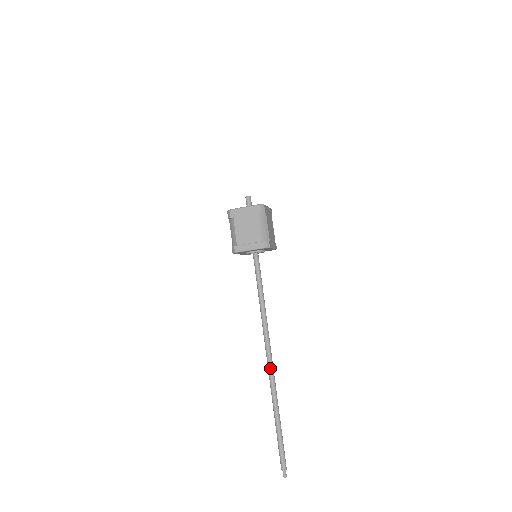
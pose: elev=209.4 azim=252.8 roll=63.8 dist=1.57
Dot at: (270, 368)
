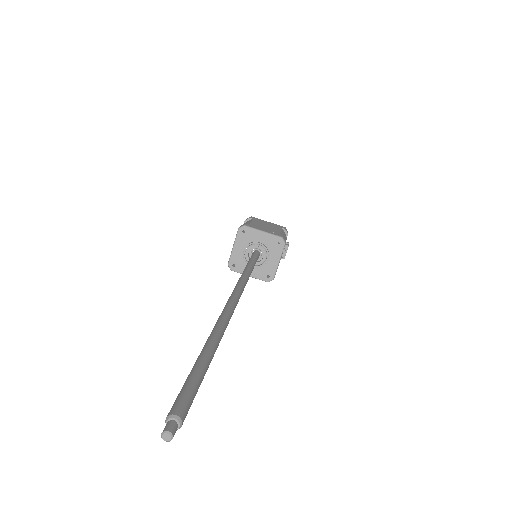
Dot at: (225, 306)
